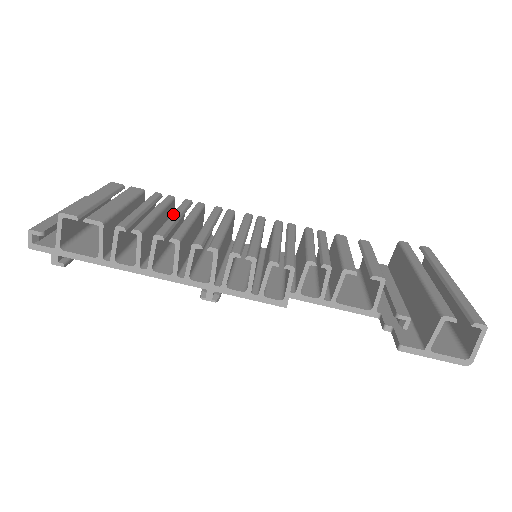
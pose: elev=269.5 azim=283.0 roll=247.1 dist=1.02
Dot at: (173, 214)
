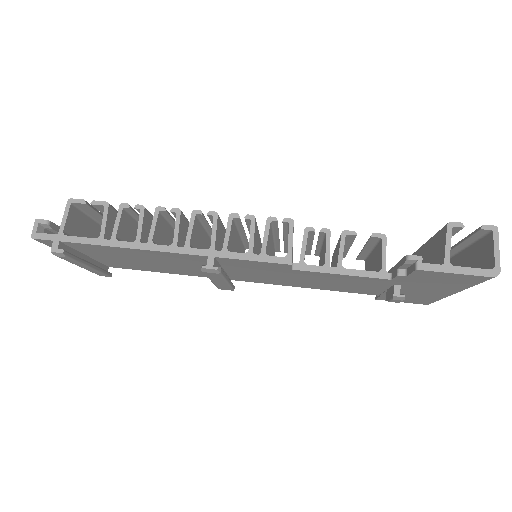
Dot at: occluded
